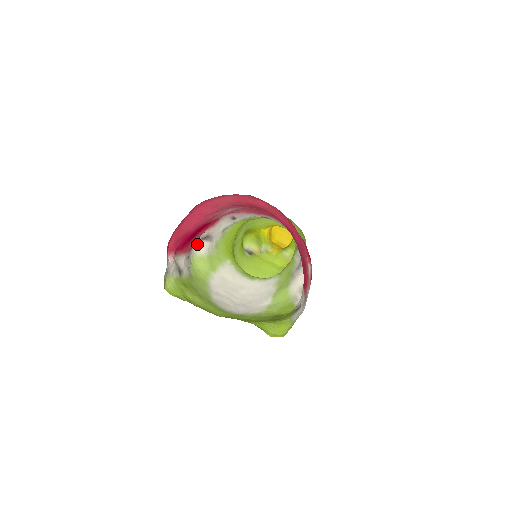
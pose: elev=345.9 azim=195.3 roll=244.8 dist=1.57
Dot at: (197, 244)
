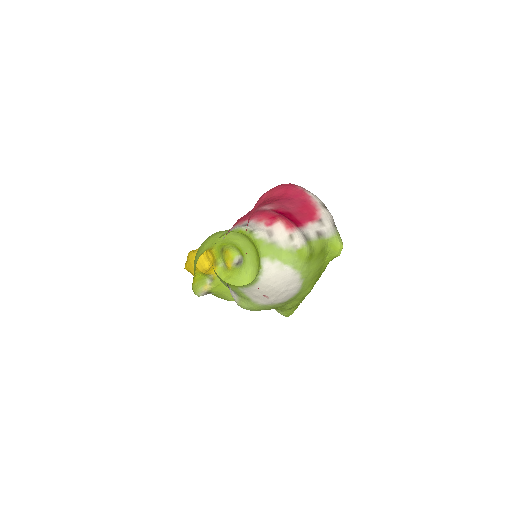
Dot at: occluded
